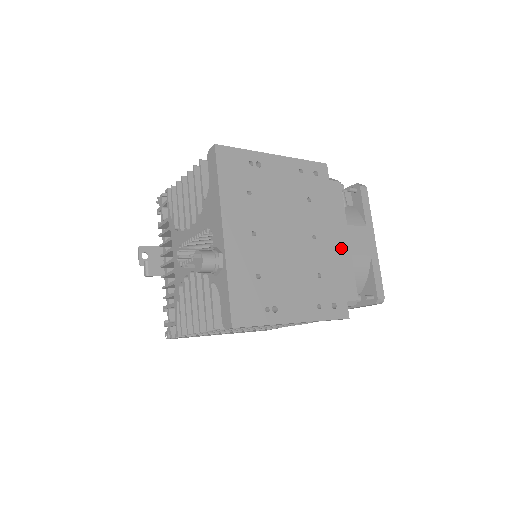
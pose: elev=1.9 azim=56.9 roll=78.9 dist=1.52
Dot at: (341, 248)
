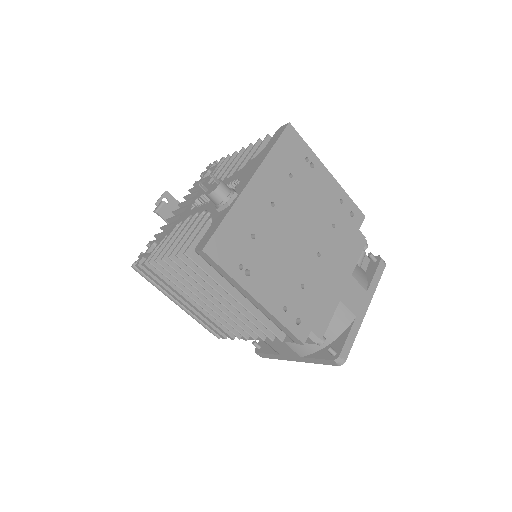
Dot at: (335, 286)
